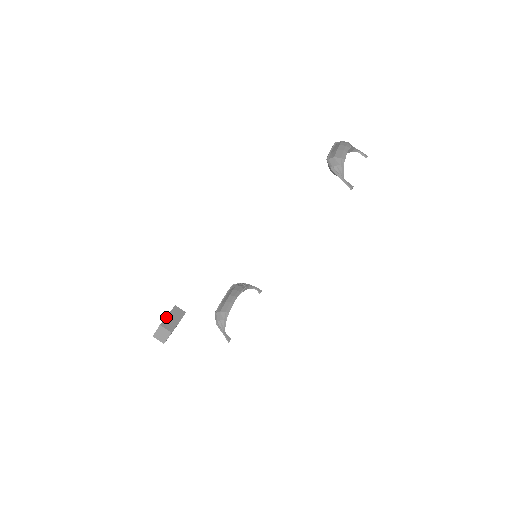
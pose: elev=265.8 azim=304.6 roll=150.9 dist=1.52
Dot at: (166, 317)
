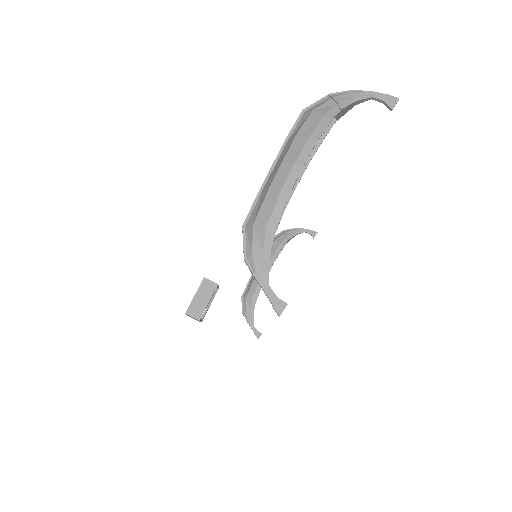
Dot at: (192, 299)
